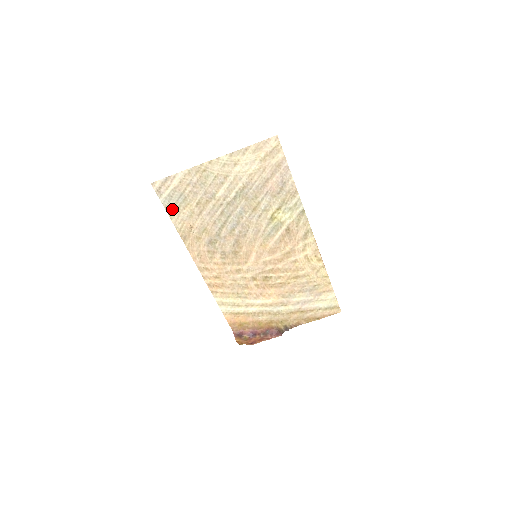
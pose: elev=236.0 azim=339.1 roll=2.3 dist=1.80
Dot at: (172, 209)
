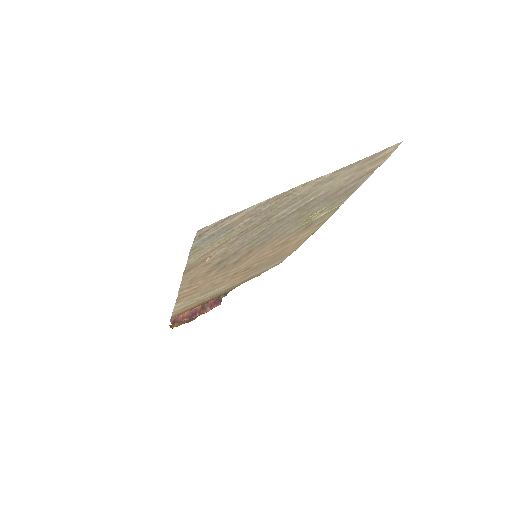
Dot at: (200, 248)
